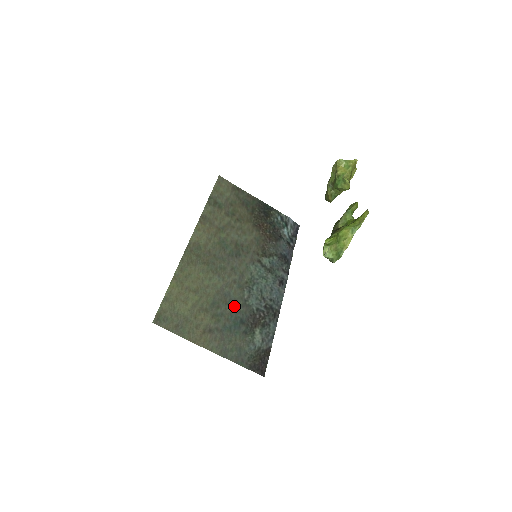
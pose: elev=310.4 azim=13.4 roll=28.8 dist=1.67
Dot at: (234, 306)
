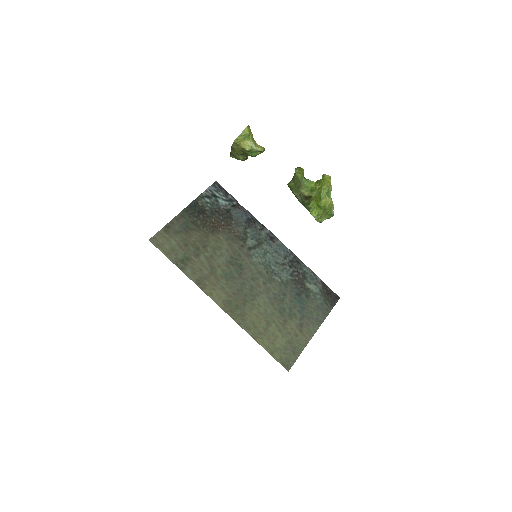
Dot at: (285, 295)
